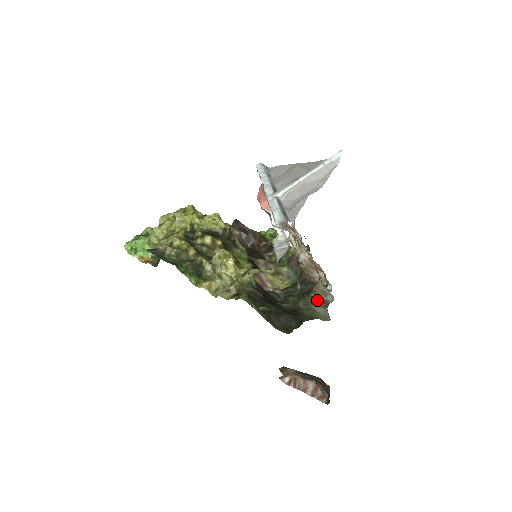
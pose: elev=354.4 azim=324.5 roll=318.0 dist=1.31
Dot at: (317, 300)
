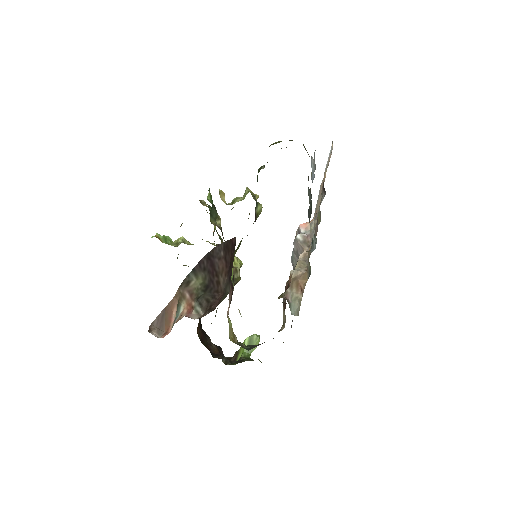
Dot at: occluded
